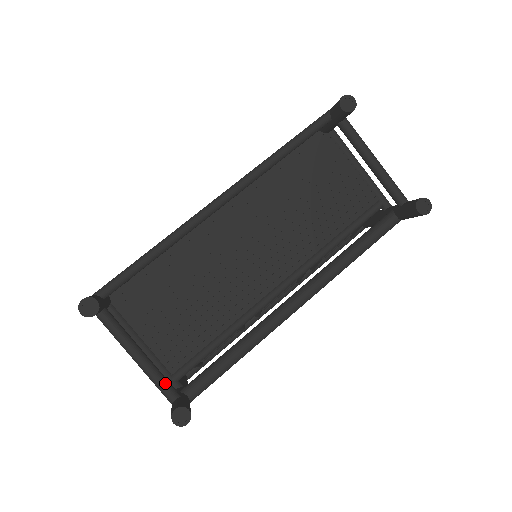
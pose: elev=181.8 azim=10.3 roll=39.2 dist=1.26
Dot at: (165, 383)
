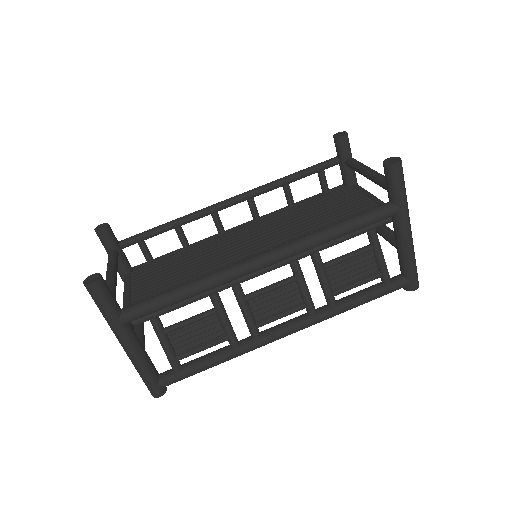
Dot at: (111, 288)
